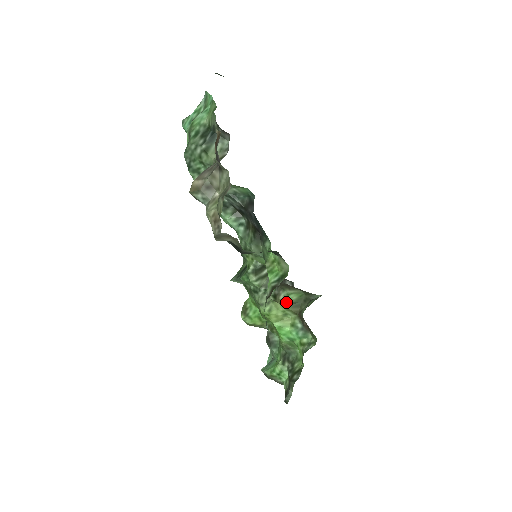
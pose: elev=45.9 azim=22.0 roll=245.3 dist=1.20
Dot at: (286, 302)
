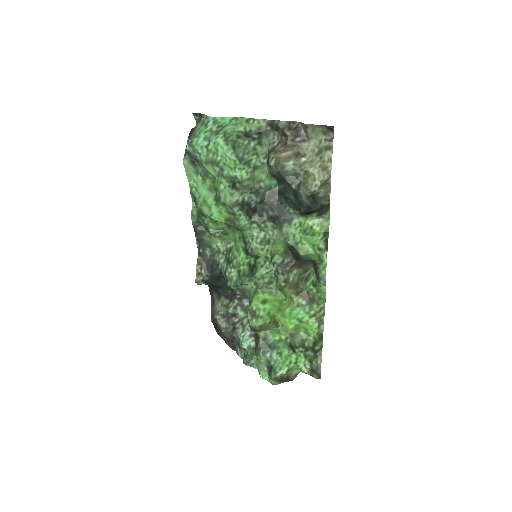
Dot at: (293, 284)
